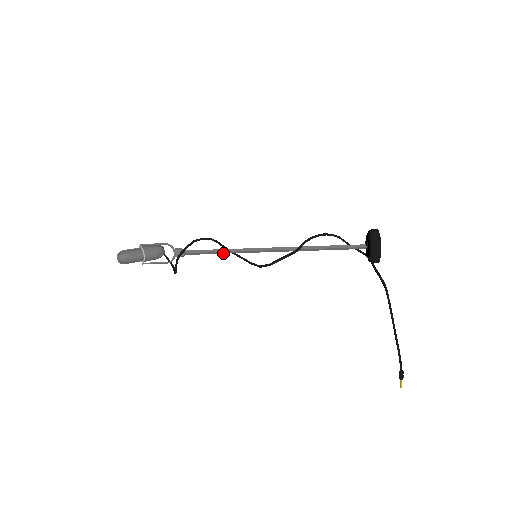
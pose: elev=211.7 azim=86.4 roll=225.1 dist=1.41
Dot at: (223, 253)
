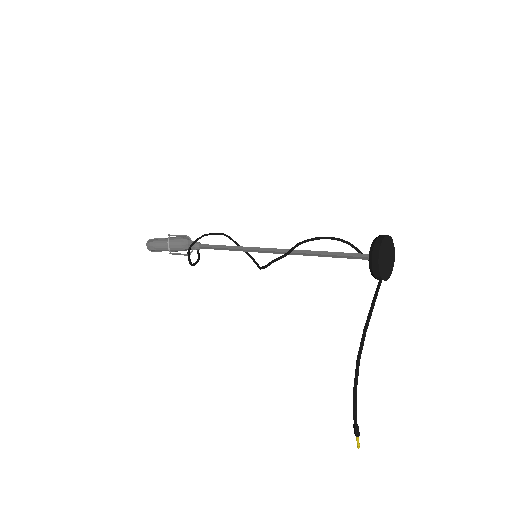
Dot at: (230, 250)
